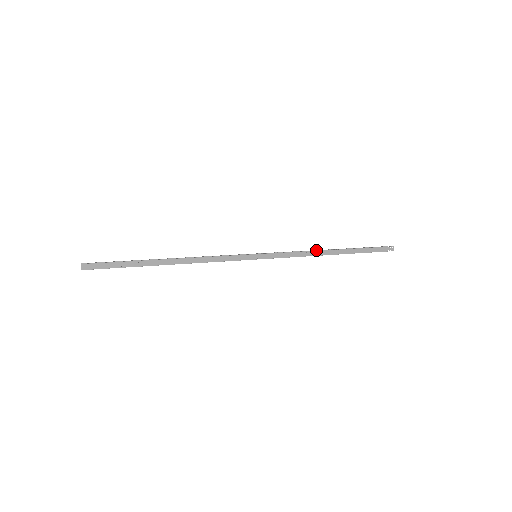
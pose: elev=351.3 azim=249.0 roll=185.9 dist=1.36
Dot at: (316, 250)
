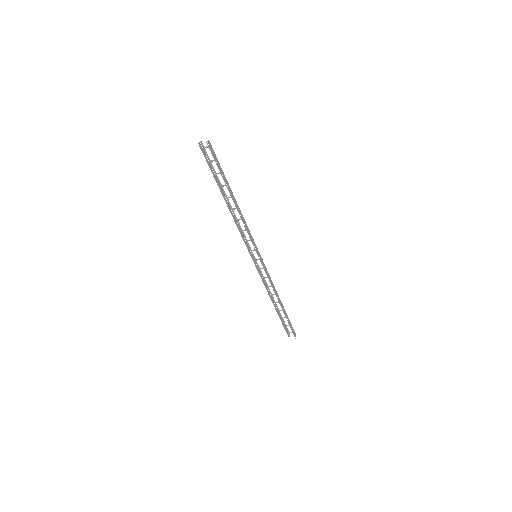
Dot at: (270, 293)
